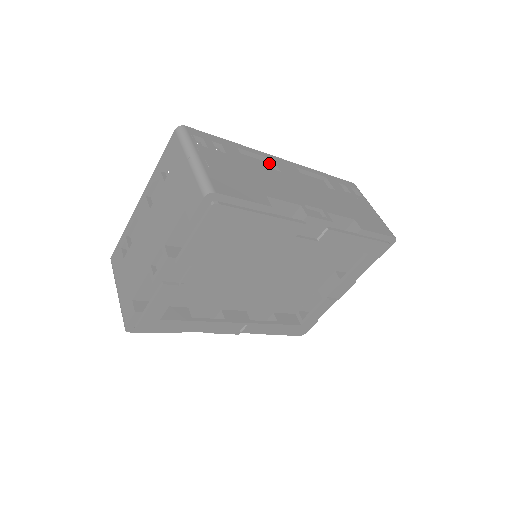
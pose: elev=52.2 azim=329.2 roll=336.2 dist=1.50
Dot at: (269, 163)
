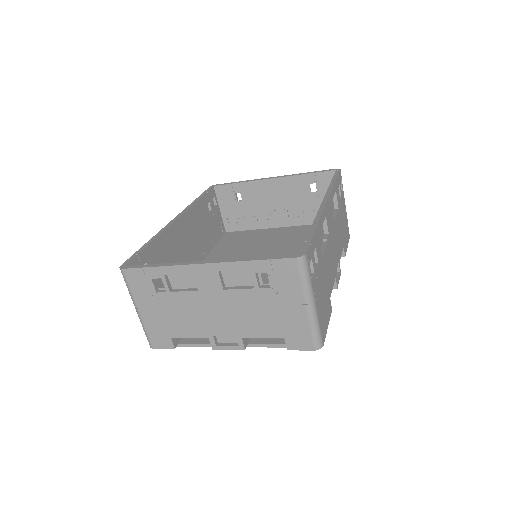
Dot at: occluded
